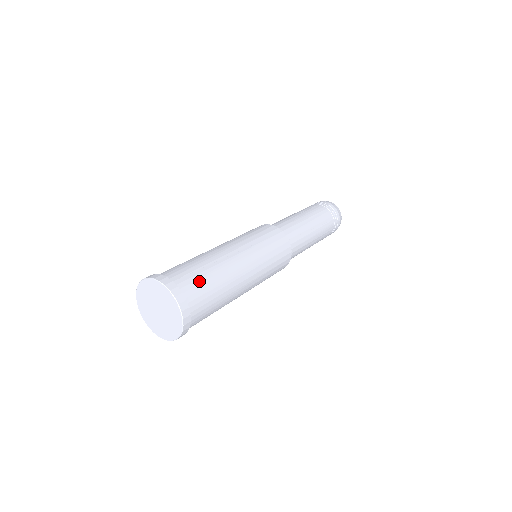
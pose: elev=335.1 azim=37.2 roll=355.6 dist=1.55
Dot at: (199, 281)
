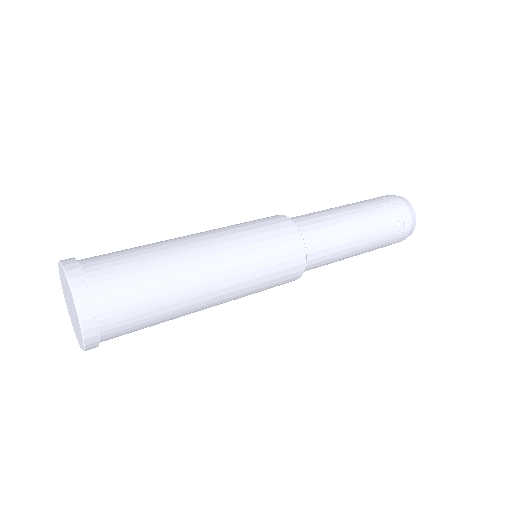
Dot at: (115, 255)
